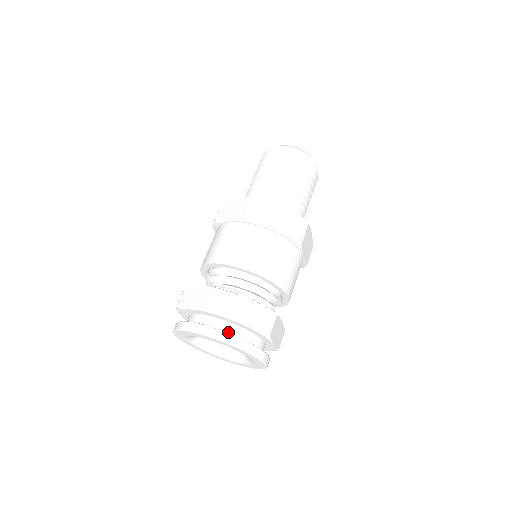
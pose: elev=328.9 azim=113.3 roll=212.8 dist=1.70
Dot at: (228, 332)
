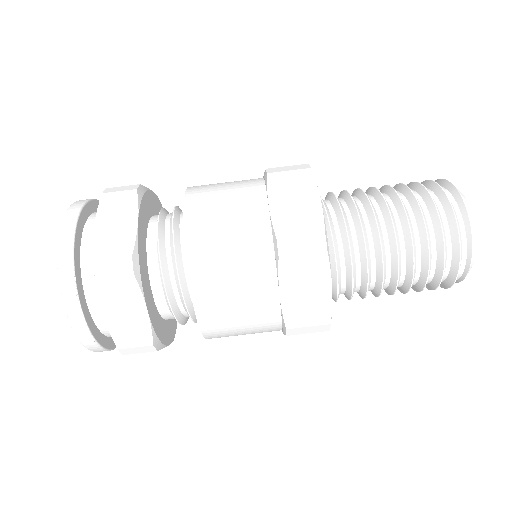
Dot at: (90, 301)
